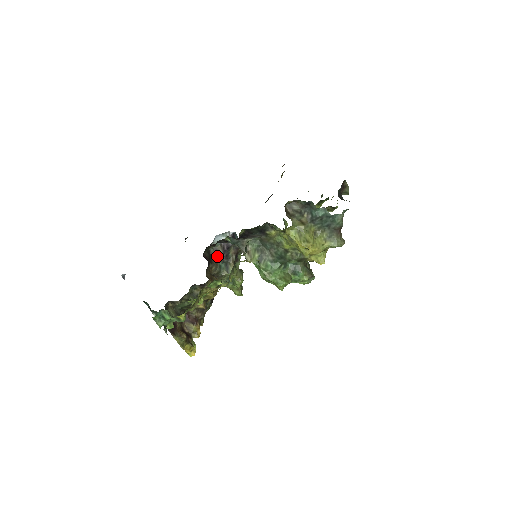
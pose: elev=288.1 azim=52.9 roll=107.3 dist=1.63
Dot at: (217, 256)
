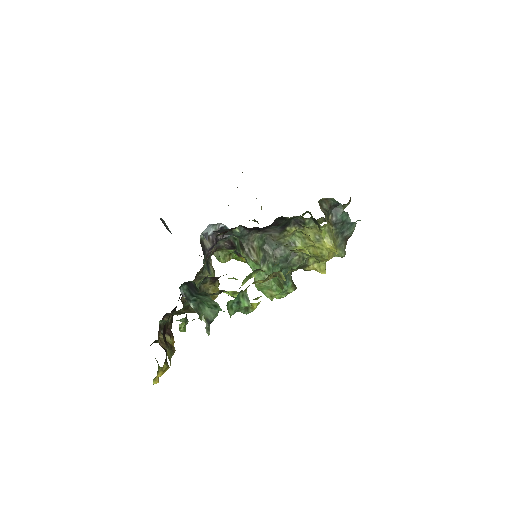
Dot at: (203, 251)
